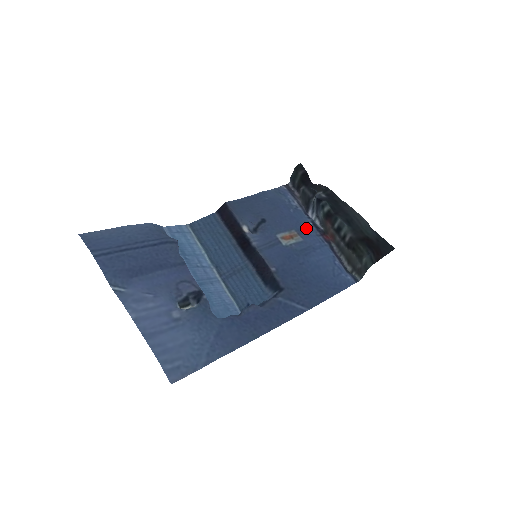
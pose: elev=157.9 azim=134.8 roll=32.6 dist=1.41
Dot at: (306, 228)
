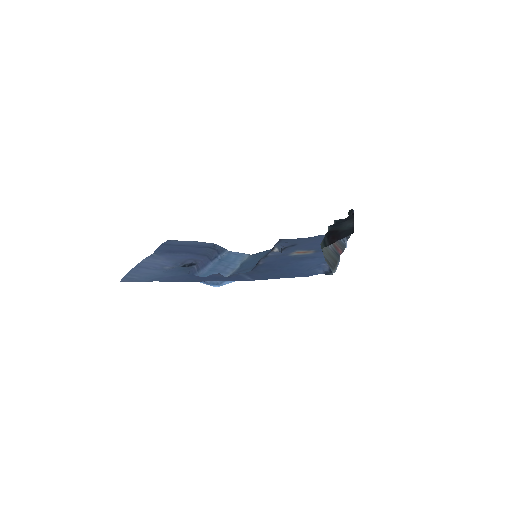
Dot at: occluded
